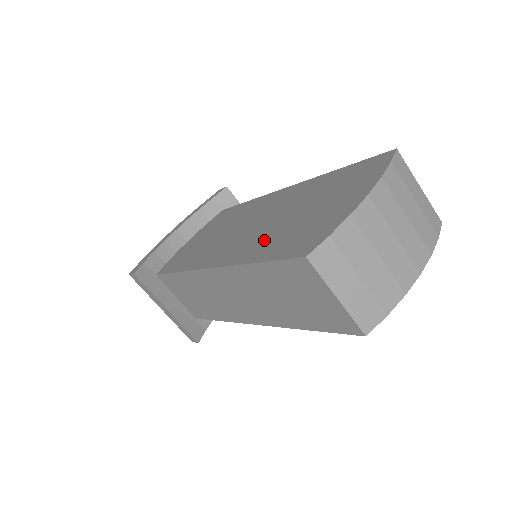
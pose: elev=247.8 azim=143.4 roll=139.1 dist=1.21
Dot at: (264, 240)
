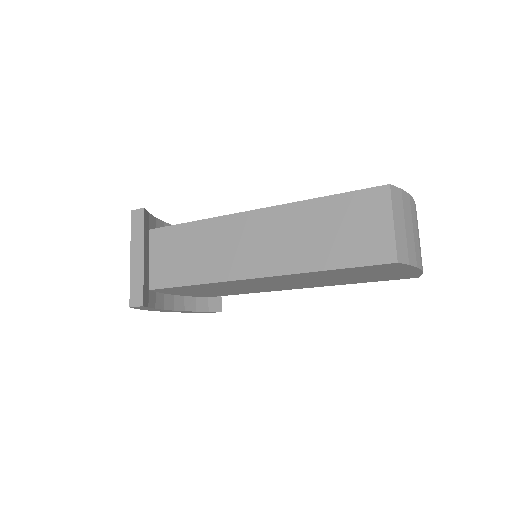
Dot at: occluded
